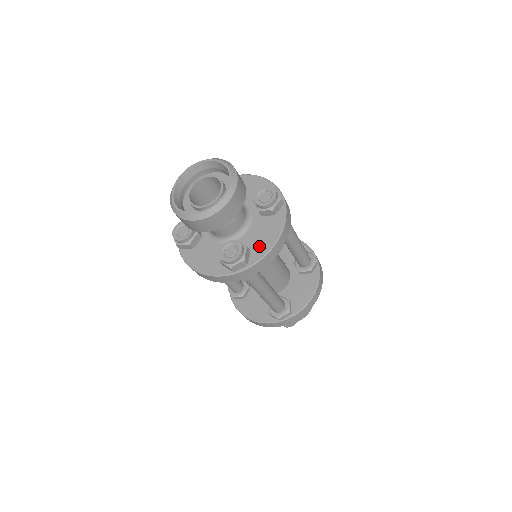
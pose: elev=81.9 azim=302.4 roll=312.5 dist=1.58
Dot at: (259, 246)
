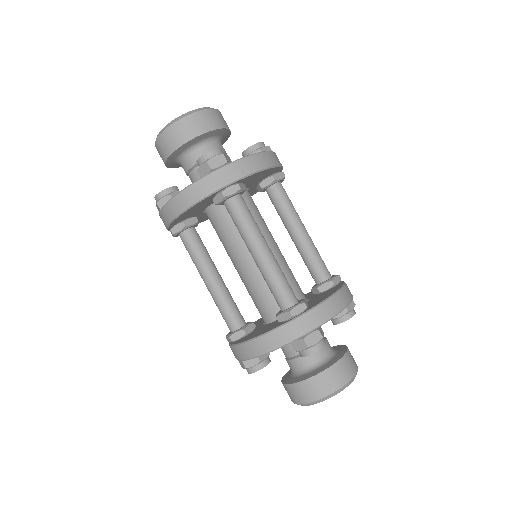
Dot at: occluded
